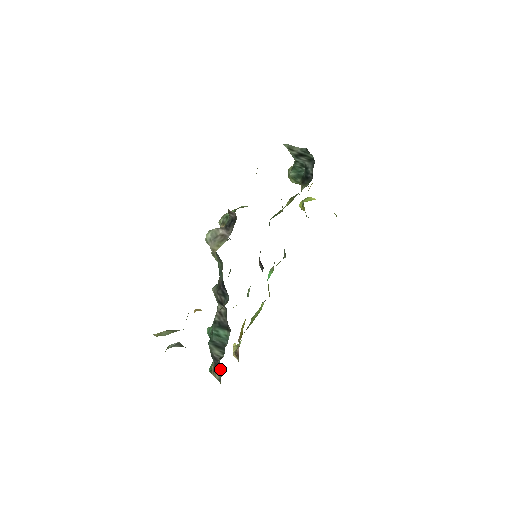
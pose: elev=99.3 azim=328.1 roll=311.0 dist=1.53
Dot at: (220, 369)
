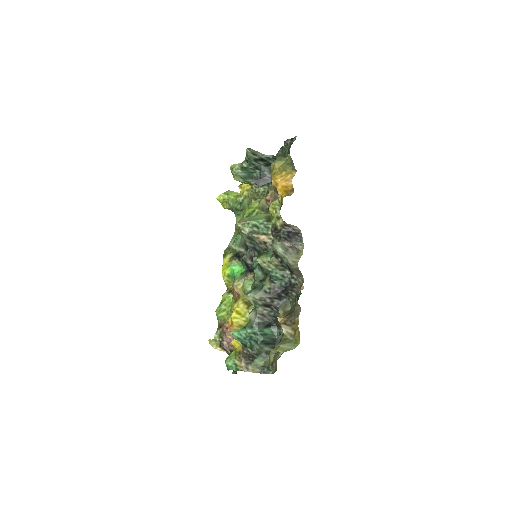
Dot at: occluded
